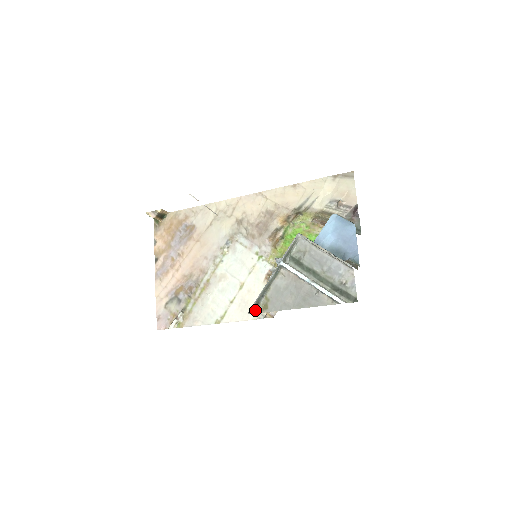
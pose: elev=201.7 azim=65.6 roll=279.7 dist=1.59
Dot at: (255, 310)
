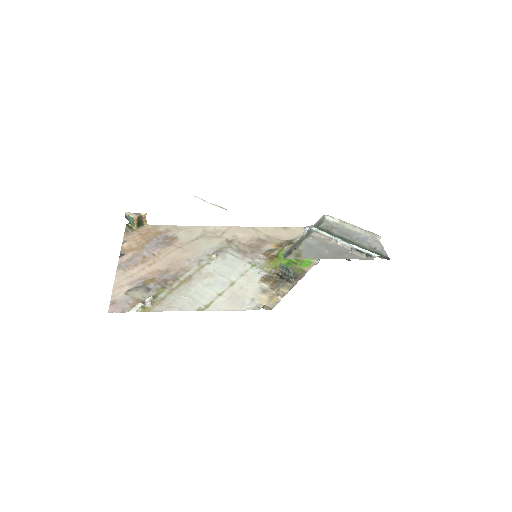
Dot at: (287, 256)
